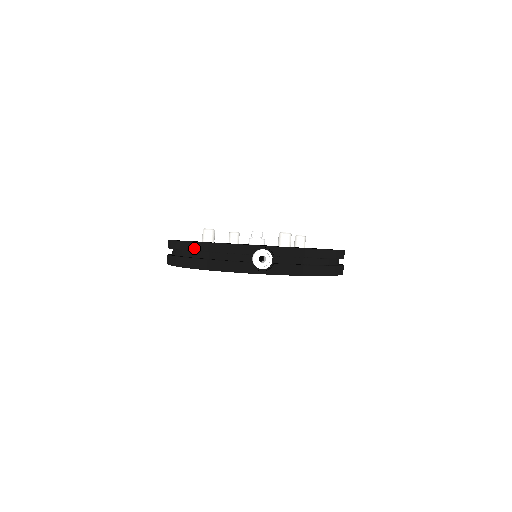
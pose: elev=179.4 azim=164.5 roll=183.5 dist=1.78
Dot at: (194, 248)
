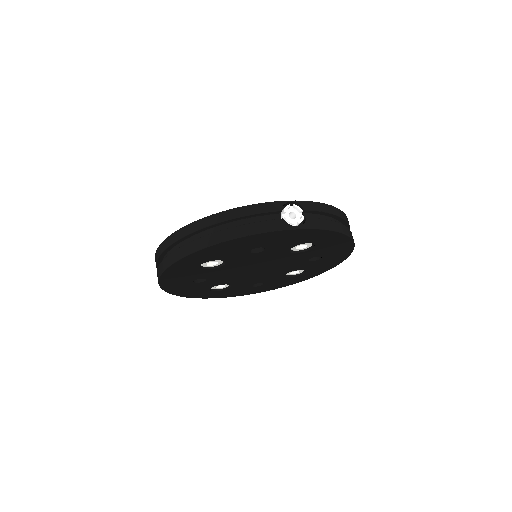
Dot at: (210, 222)
